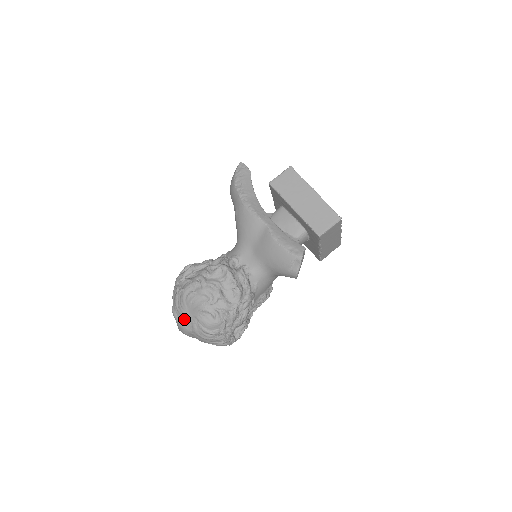
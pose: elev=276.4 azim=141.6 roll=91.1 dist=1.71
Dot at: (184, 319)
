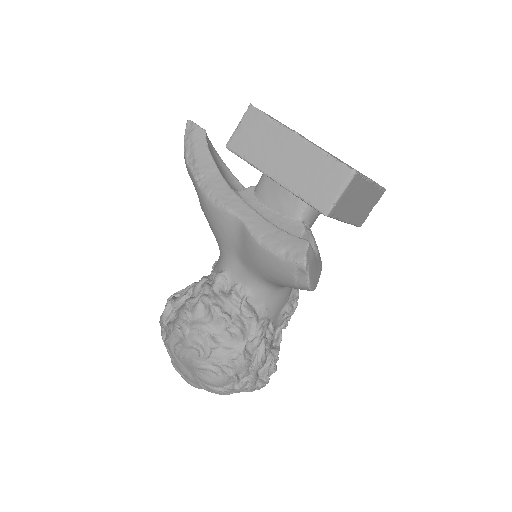
Dot at: (186, 376)
